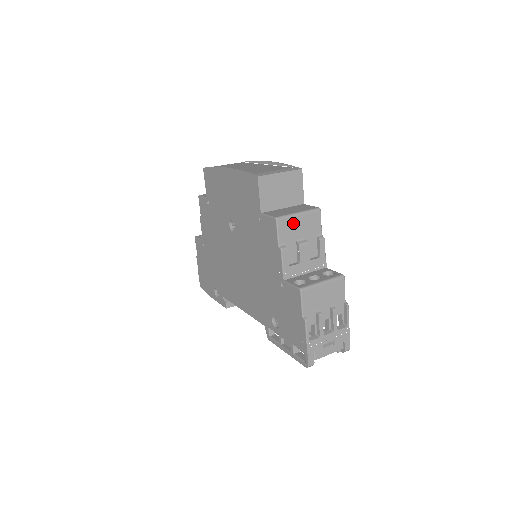
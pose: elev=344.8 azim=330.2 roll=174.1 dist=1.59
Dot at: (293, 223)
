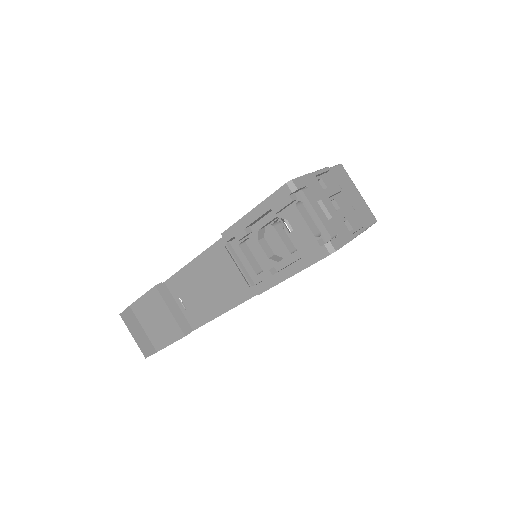
Dot at: occluded
